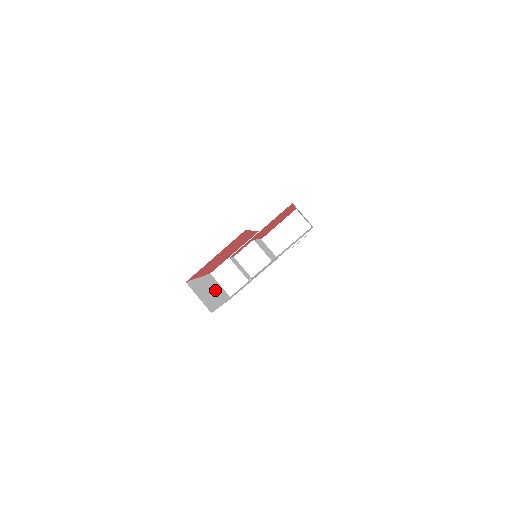
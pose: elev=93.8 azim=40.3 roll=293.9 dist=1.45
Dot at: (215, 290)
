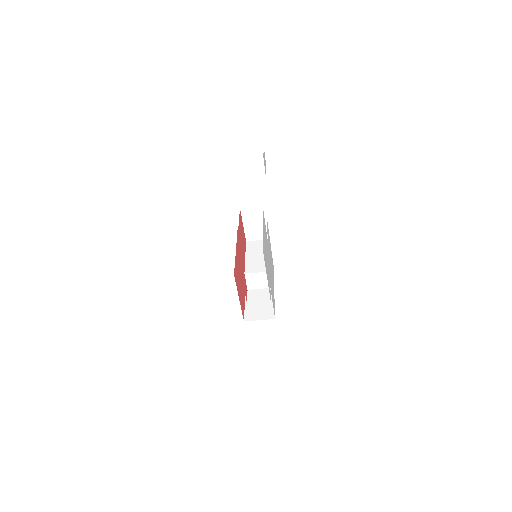
Dot at: occluded
